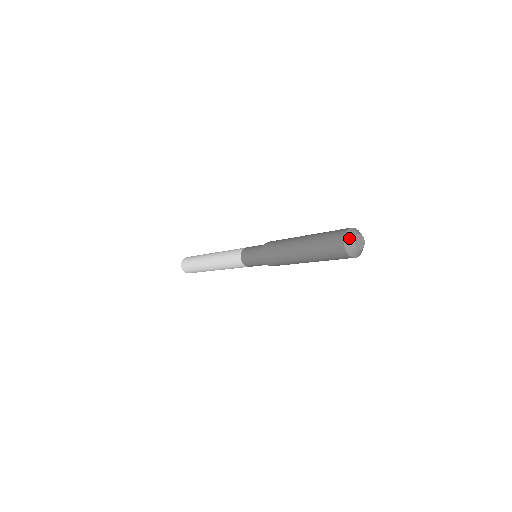
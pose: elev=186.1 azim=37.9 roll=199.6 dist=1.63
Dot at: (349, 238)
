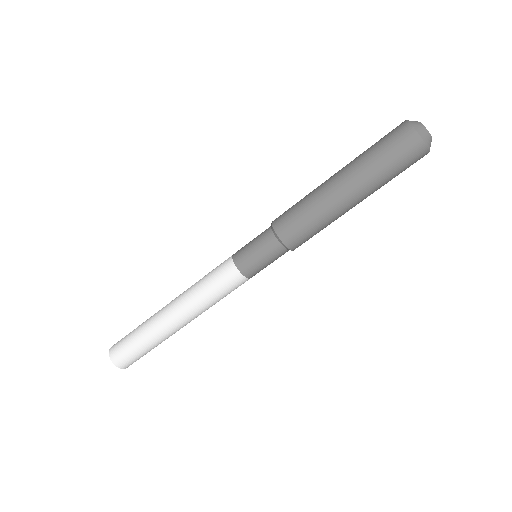
Dot at: occluded
